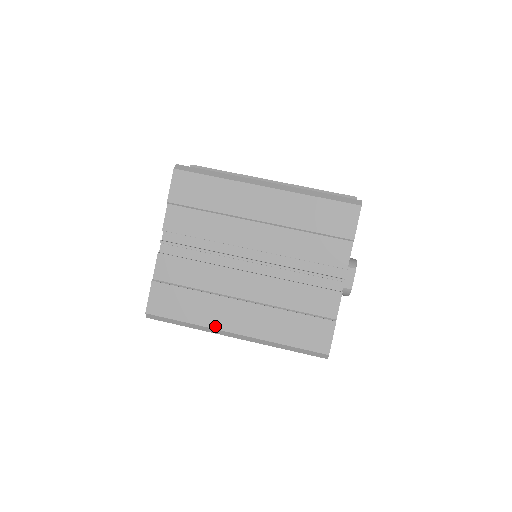
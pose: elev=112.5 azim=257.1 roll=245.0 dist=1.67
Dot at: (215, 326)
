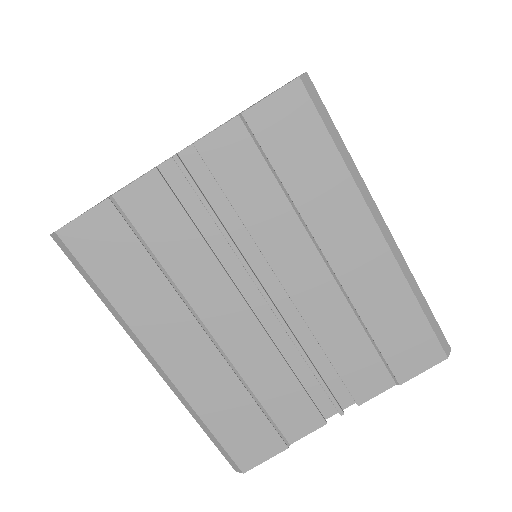
Dot at: (141, 334)
